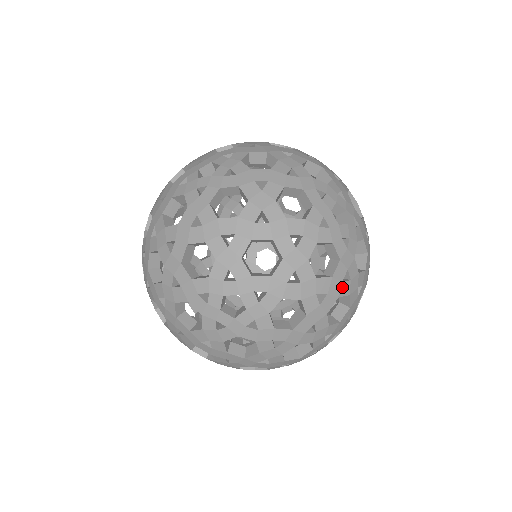
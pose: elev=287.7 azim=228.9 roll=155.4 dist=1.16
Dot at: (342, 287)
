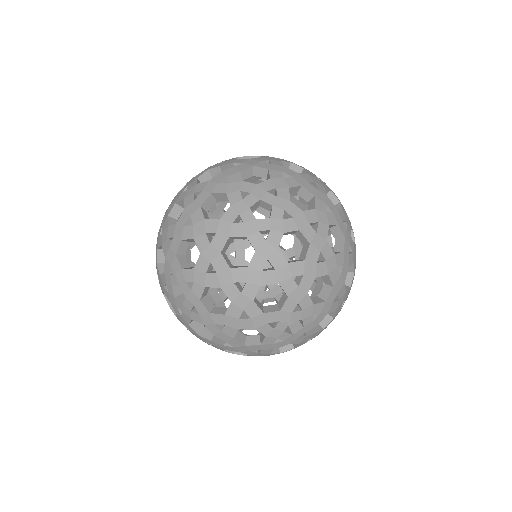
Dot at: (248, 351)
